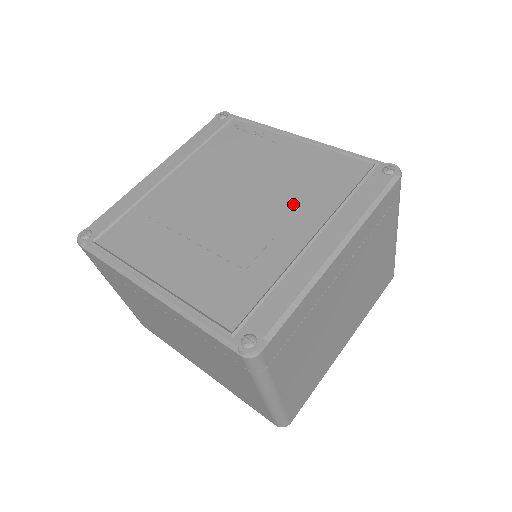
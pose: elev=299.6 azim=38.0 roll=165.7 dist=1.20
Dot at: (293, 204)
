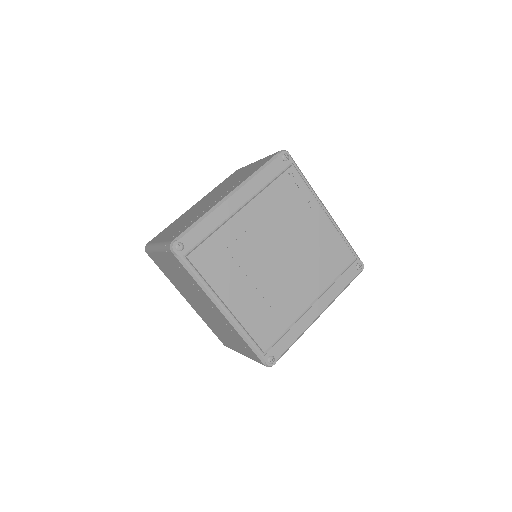
Dot at: (310, 273)
